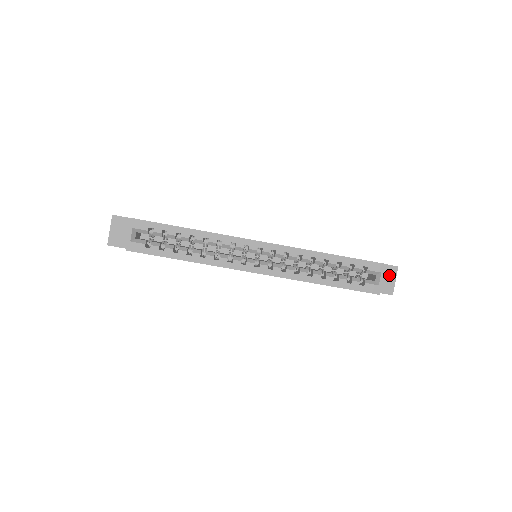
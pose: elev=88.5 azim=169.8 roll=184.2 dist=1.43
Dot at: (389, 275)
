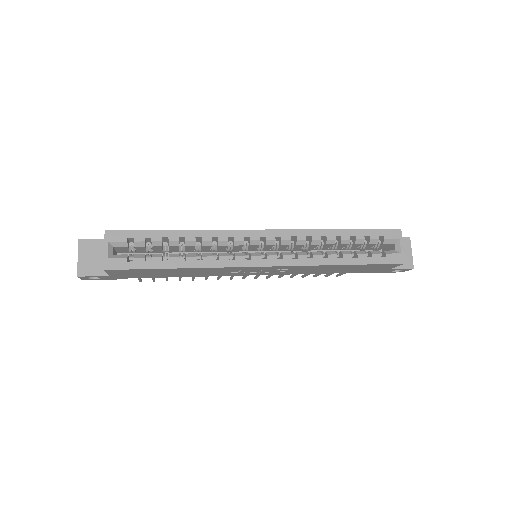
Dot at: occluded
